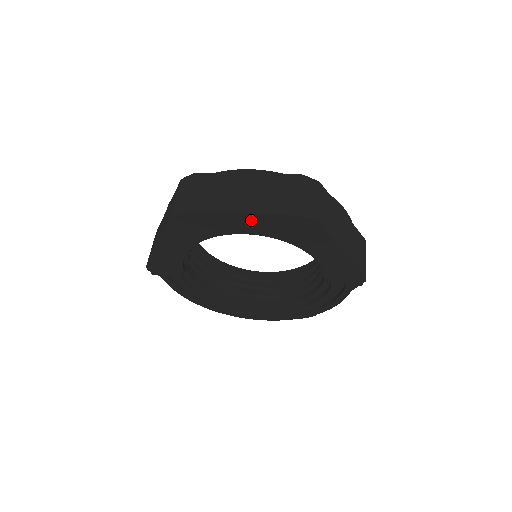
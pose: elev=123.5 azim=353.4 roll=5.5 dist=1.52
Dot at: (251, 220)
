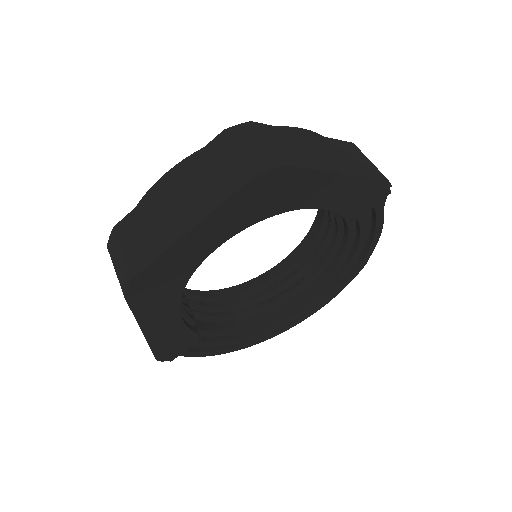
Dot at: (210, 227)
